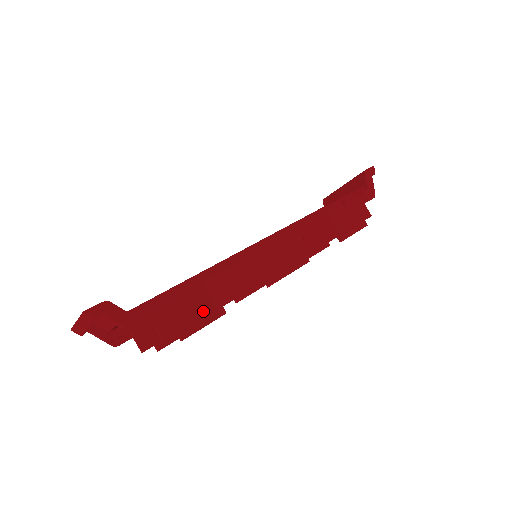
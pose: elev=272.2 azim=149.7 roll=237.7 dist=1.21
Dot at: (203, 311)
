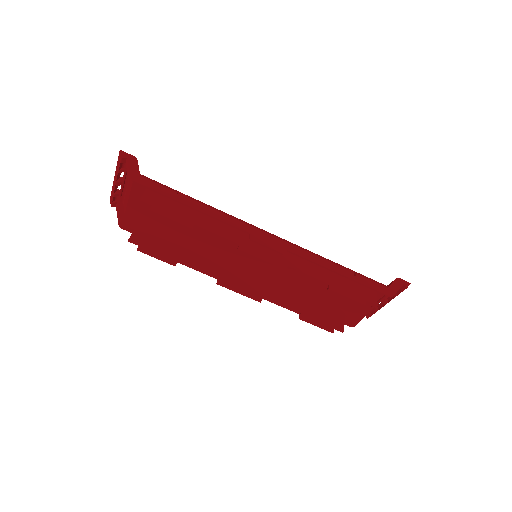
Dot at: (180, 214)
